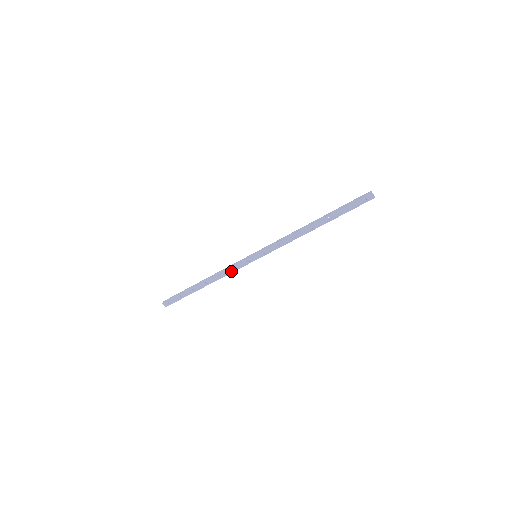
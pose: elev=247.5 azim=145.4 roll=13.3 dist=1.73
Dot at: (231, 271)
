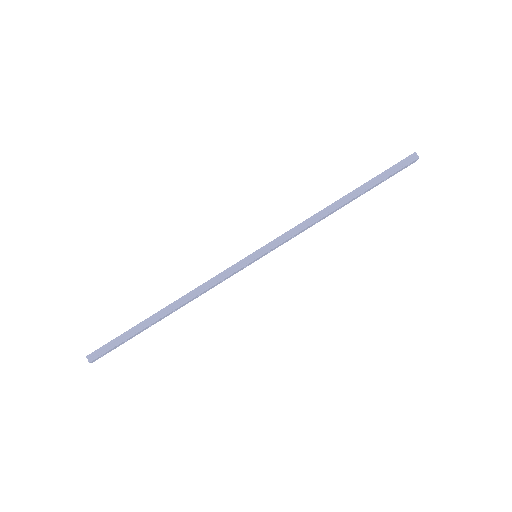
Dot at: occluded
